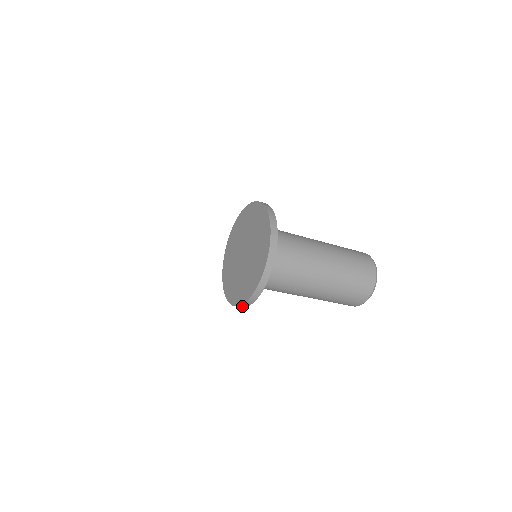
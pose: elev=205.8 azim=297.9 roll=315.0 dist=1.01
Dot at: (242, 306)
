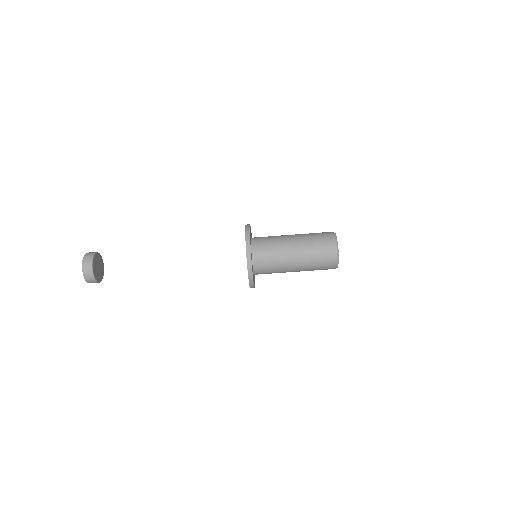
Dot at: (251, 281)
